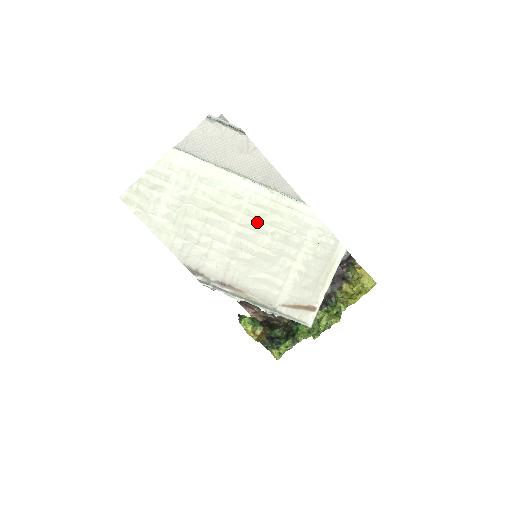
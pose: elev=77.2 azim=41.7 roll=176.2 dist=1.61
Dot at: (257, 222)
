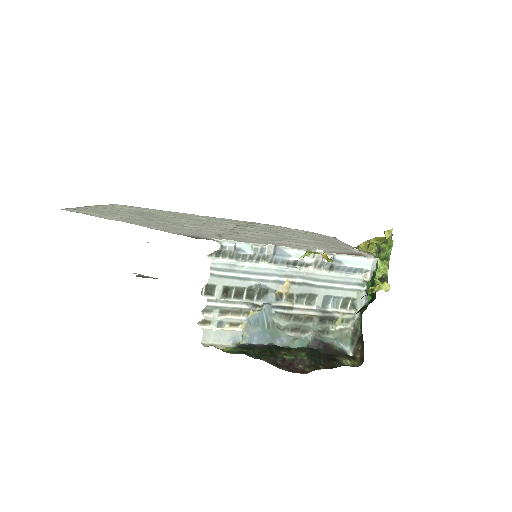
Dot at: (235, 225)
